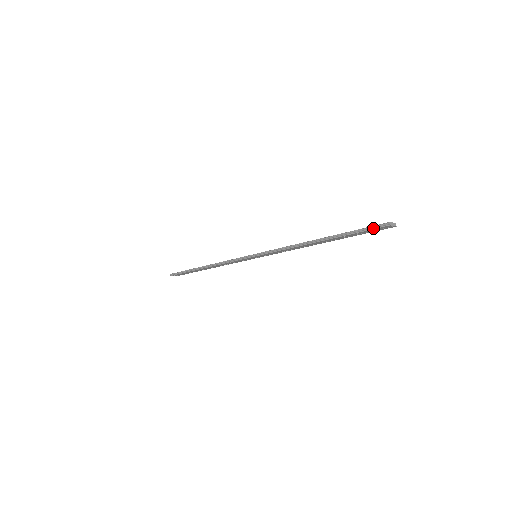
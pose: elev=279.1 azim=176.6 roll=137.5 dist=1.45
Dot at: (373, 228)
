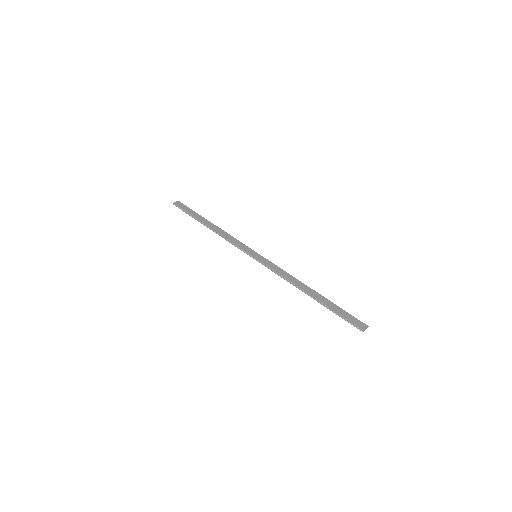
Dot at: (351, 324)
